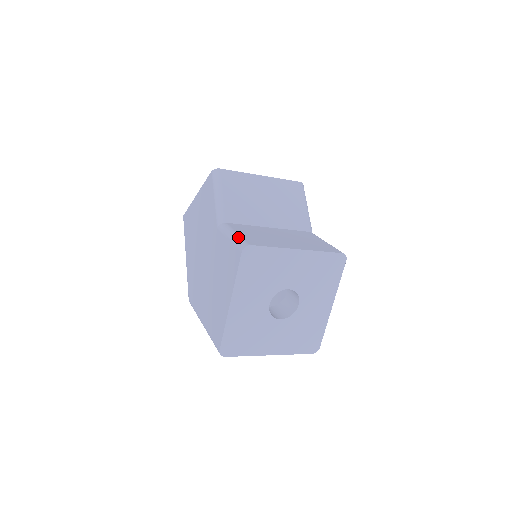
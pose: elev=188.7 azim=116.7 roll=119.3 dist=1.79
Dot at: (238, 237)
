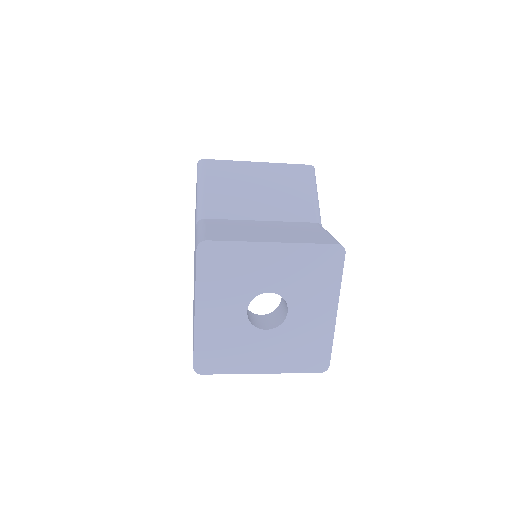
Dot at: (201, 233)
